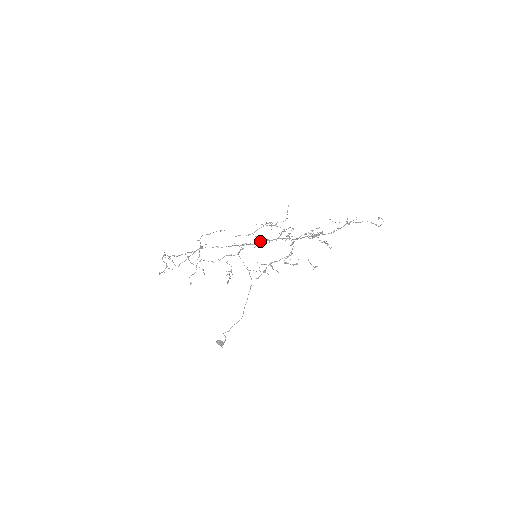
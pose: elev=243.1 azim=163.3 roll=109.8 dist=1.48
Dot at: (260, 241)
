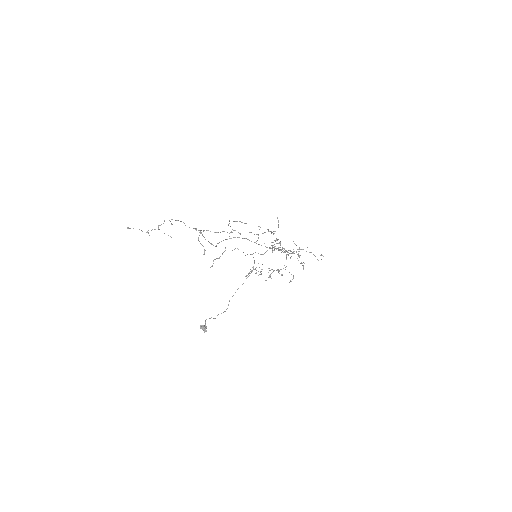
Dot at: occluded
